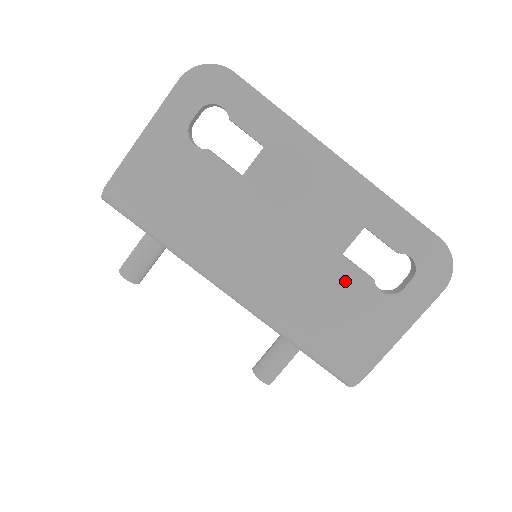
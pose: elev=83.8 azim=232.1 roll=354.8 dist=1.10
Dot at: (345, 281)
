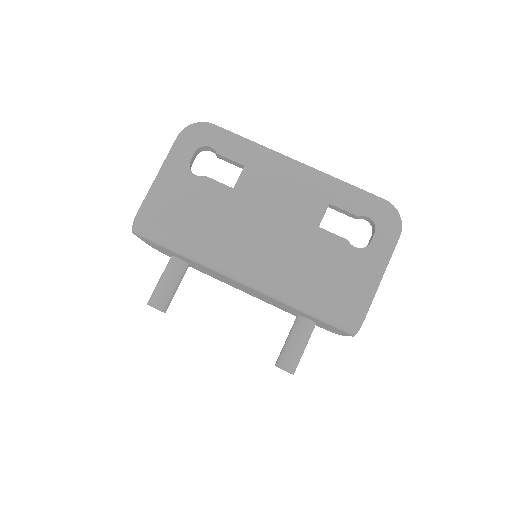
Dot at: (327, 246)
